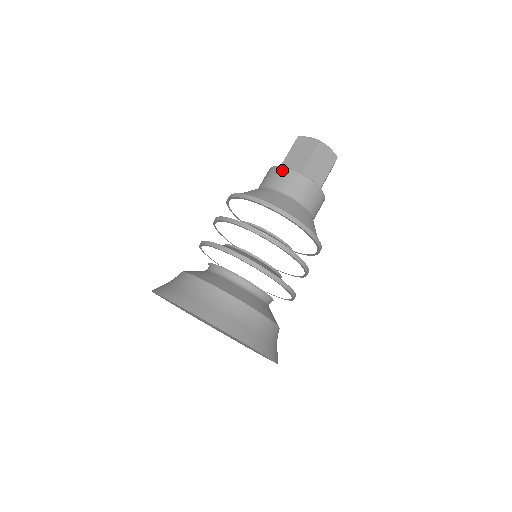
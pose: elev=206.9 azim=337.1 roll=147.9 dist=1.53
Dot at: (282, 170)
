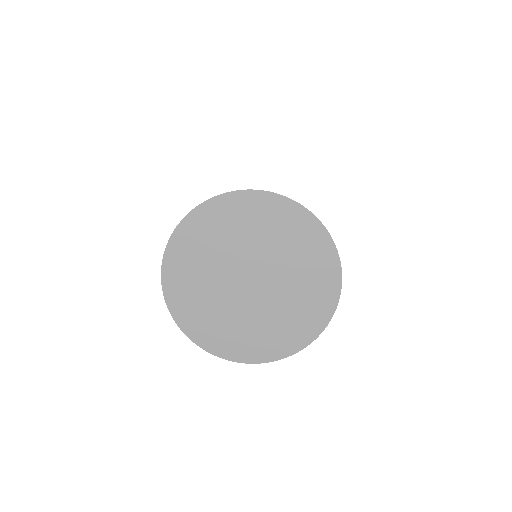
Dot at: occluded
